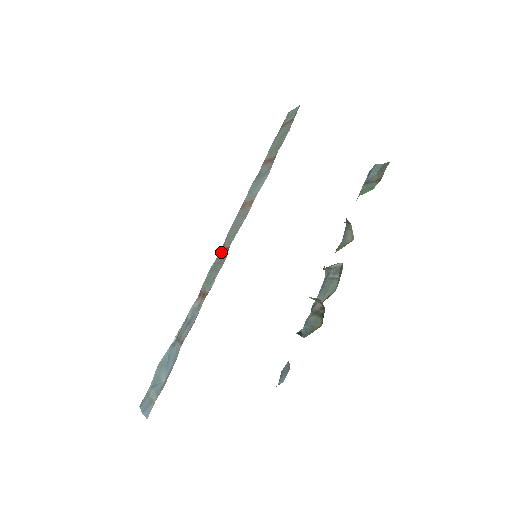
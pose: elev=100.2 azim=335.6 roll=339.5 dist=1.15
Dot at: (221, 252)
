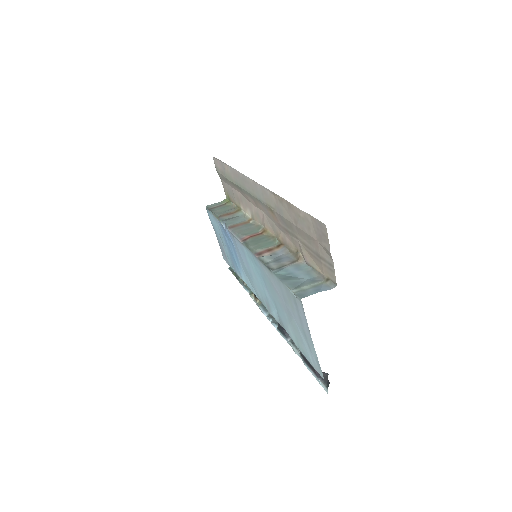
Dot at: (251, 238)
